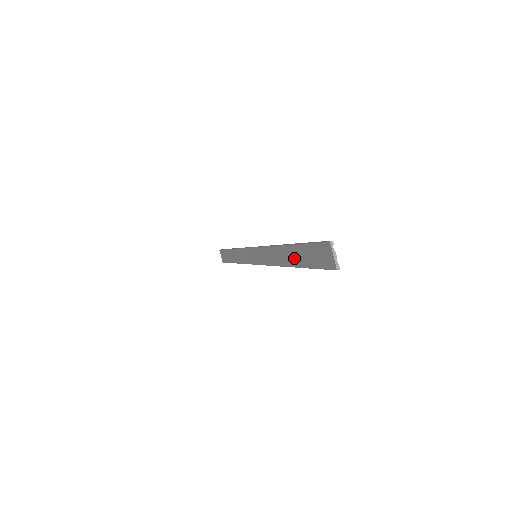
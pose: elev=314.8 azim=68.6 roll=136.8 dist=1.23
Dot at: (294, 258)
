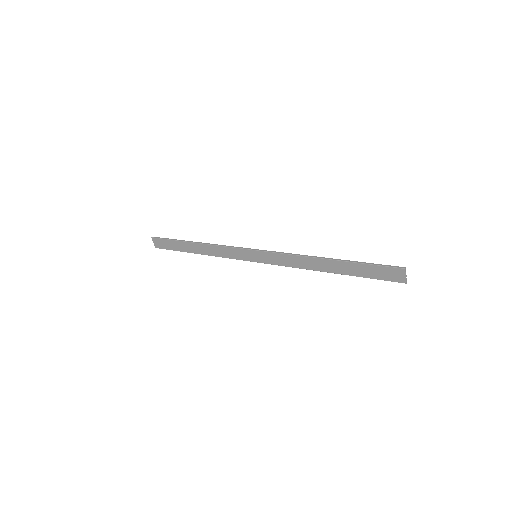
Dot at: (341, 269)
